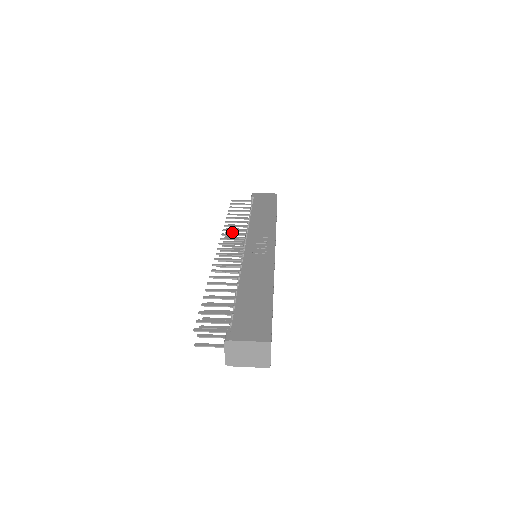
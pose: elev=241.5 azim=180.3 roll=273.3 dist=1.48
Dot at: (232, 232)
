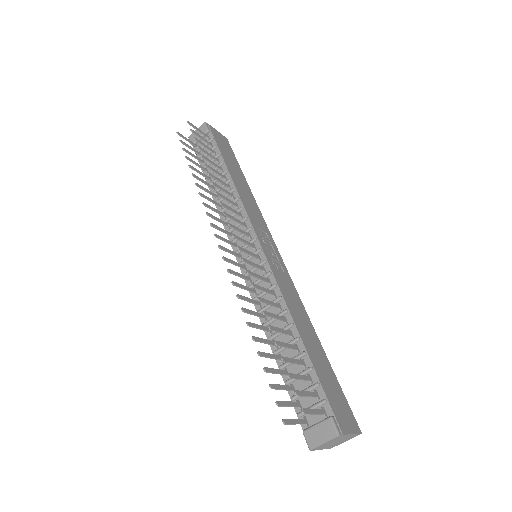
Dot at: (202, 186)
